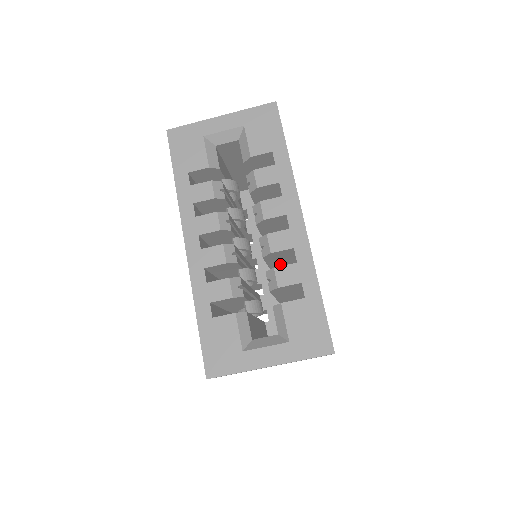
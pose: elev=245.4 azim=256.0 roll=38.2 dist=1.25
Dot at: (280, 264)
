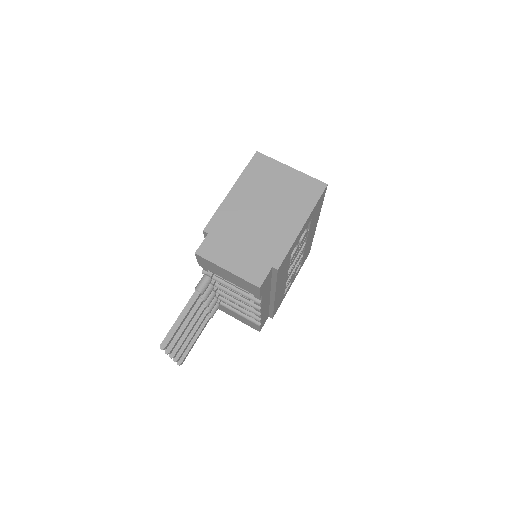
Dot at: occluded
